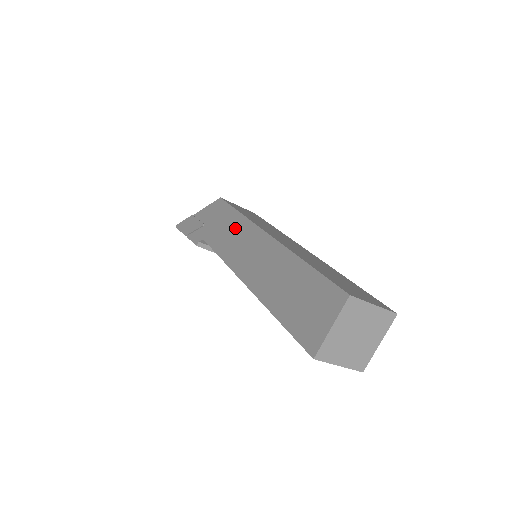
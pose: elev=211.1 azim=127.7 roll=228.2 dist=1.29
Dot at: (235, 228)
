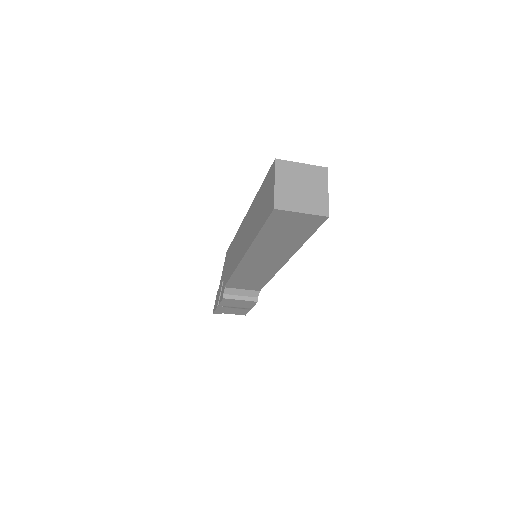
Dot at: (233, 248)
